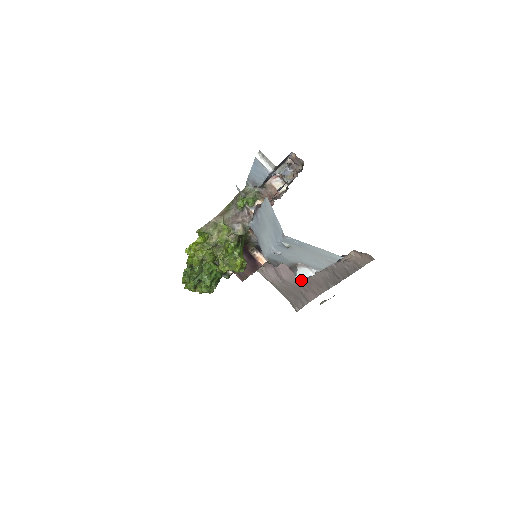
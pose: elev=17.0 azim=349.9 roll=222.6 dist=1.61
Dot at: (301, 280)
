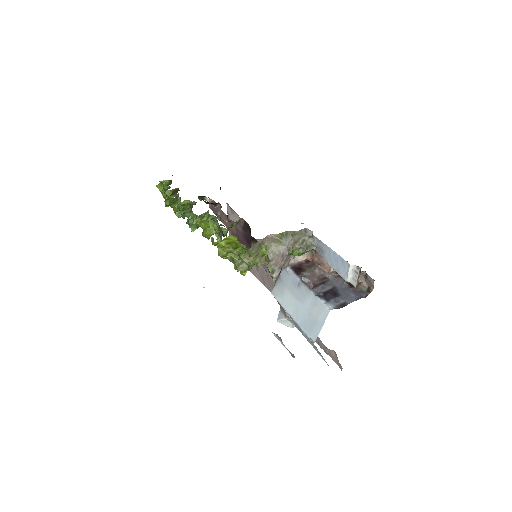
Dot at: (262, 266)
